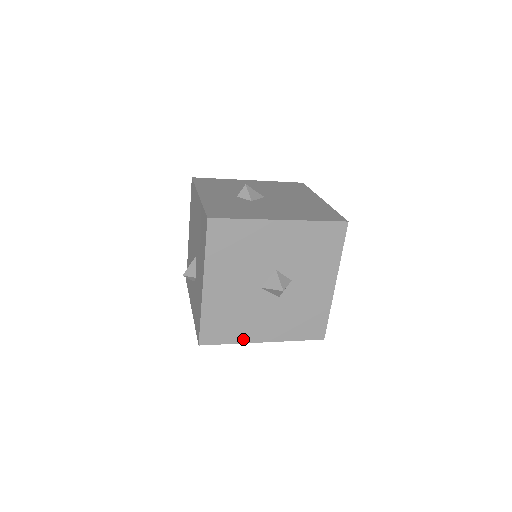
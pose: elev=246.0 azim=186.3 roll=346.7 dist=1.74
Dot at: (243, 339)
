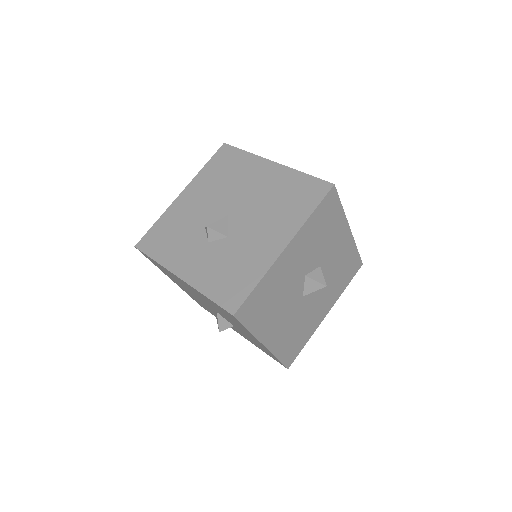
Dot at: (312, 331)
